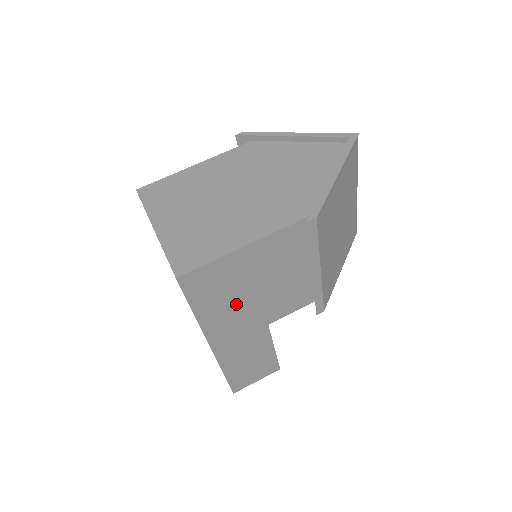
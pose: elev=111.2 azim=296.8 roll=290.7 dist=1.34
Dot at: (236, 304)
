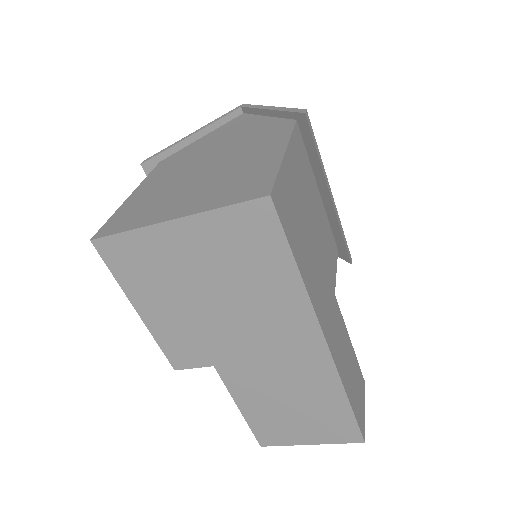
Dot at: (311, 255)
